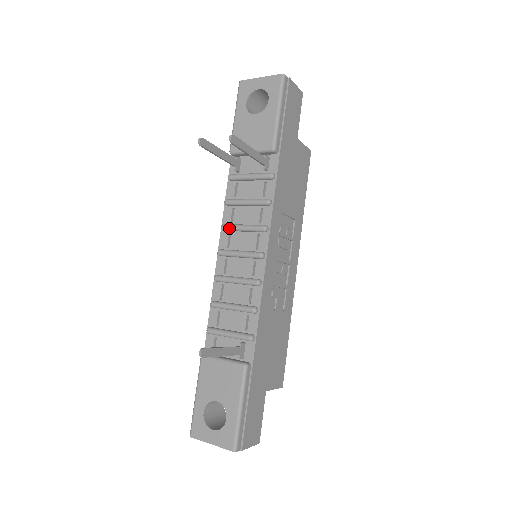
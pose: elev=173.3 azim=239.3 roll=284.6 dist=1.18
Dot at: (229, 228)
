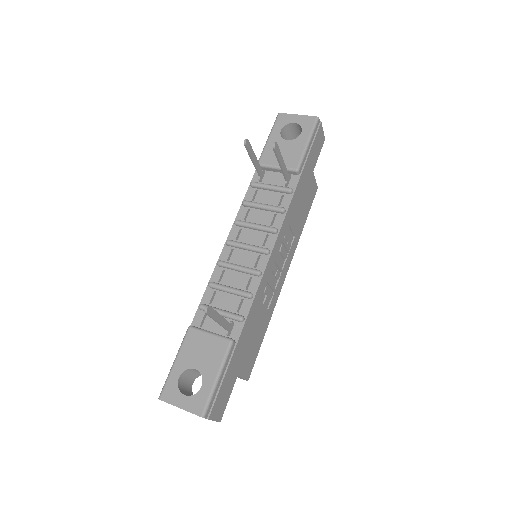
Dot at: (242, 223)
